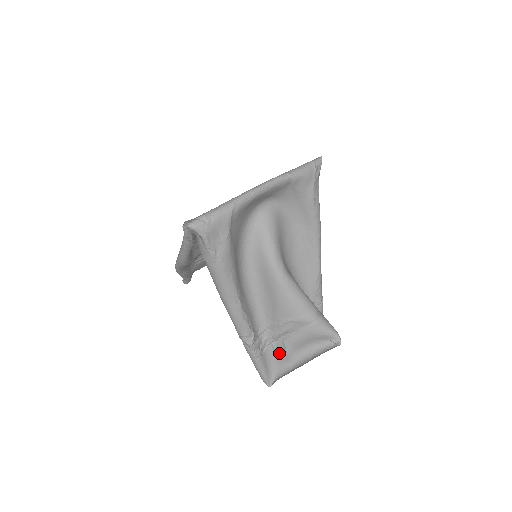
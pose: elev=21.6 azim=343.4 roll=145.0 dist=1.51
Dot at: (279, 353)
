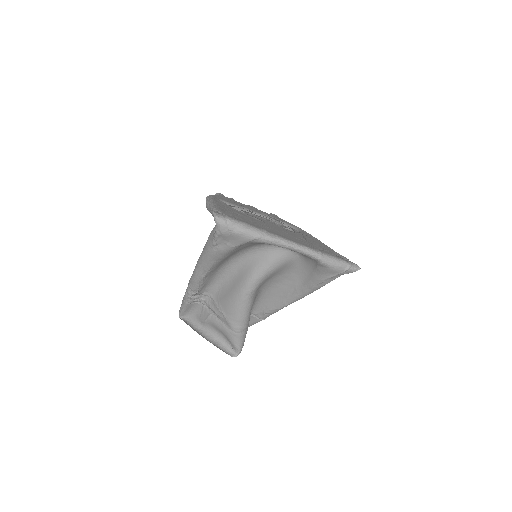
Dot at: (202, 314)
